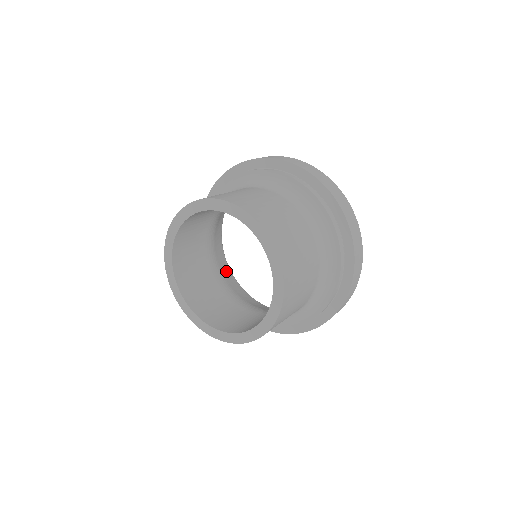
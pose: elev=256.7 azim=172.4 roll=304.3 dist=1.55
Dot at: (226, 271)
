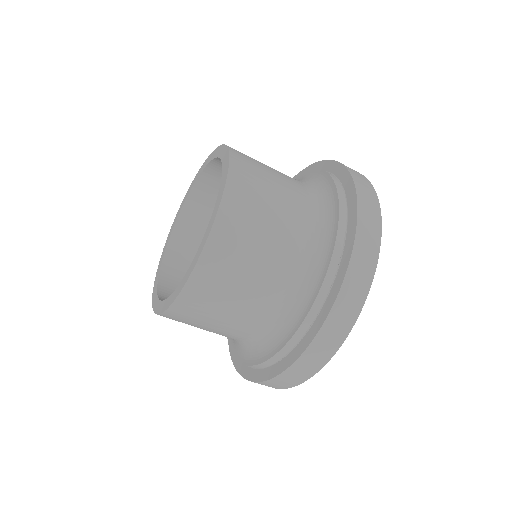
Dot at: occluded
